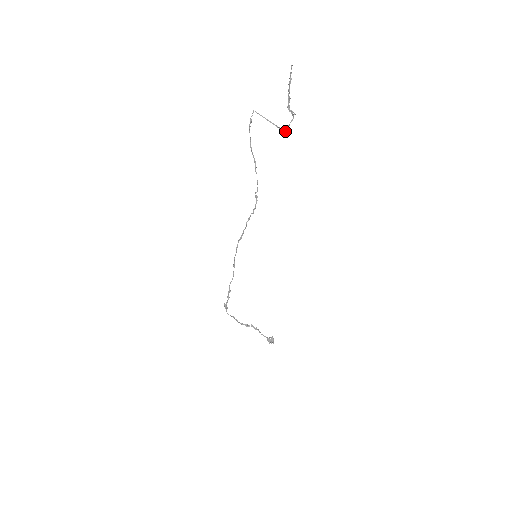
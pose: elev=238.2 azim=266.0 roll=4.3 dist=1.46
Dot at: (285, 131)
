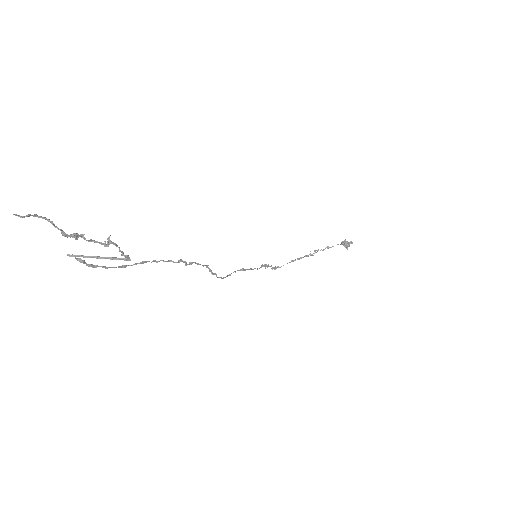
Dot at: (128, 259)
